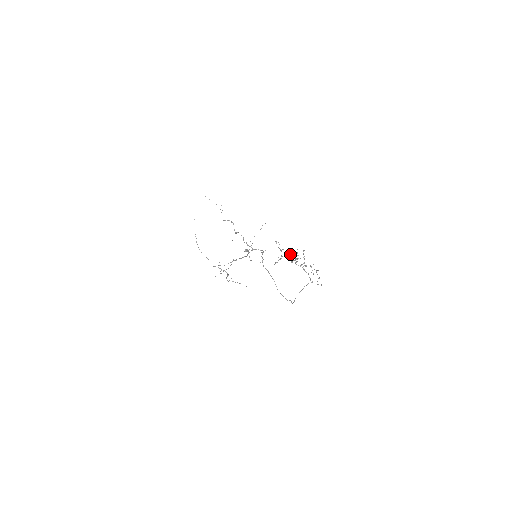
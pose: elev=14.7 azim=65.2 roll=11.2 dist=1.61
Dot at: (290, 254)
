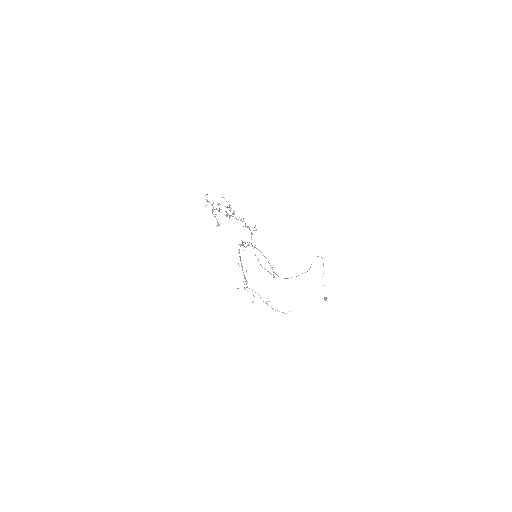
Dot at: occluded
